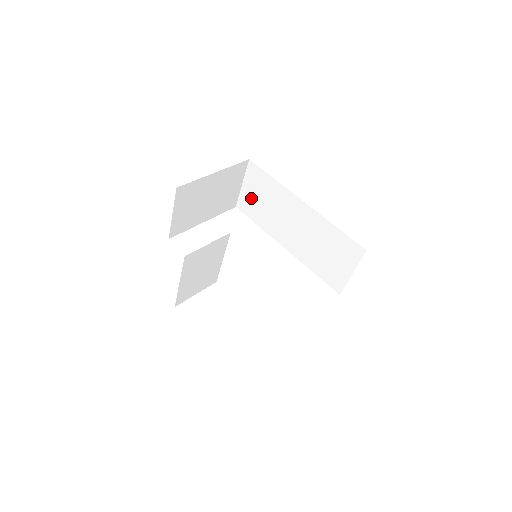
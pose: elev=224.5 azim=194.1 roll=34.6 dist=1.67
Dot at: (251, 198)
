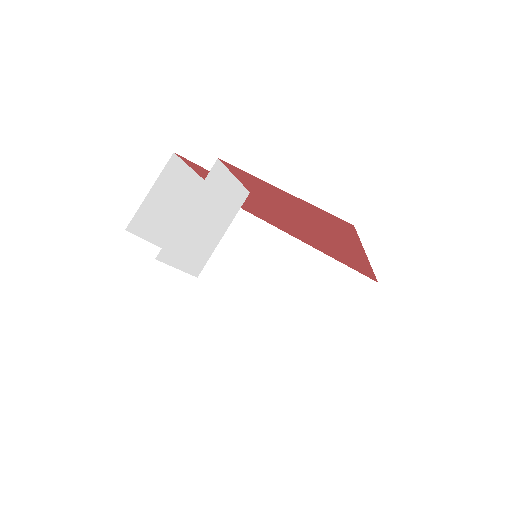
Dot at: (217, 246)
